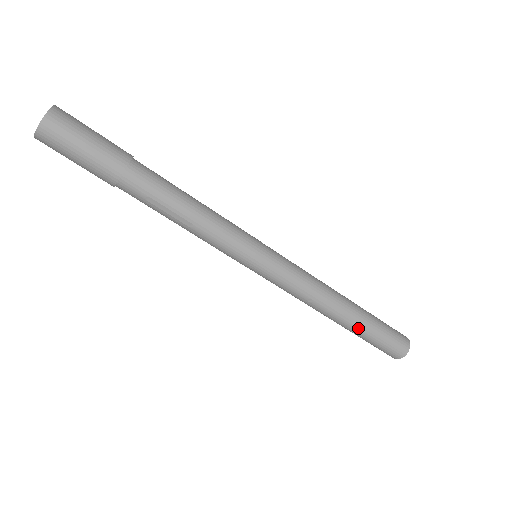
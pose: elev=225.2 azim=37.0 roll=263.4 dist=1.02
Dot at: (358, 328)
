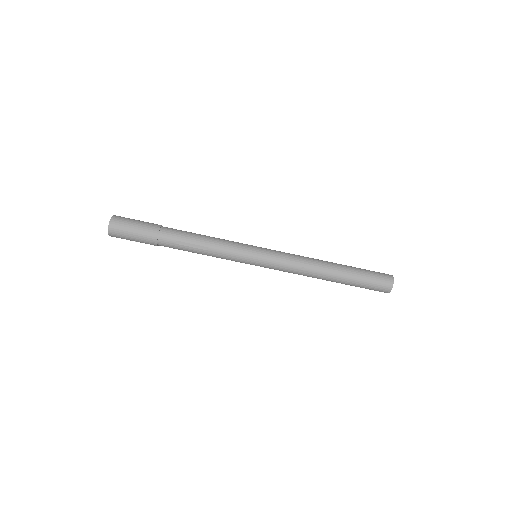
Dot at: (346, 276)
